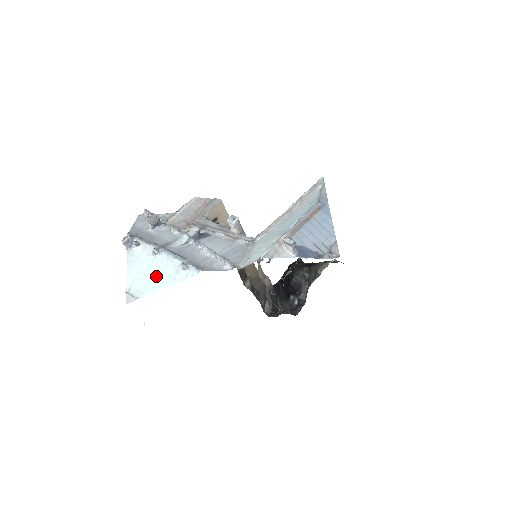
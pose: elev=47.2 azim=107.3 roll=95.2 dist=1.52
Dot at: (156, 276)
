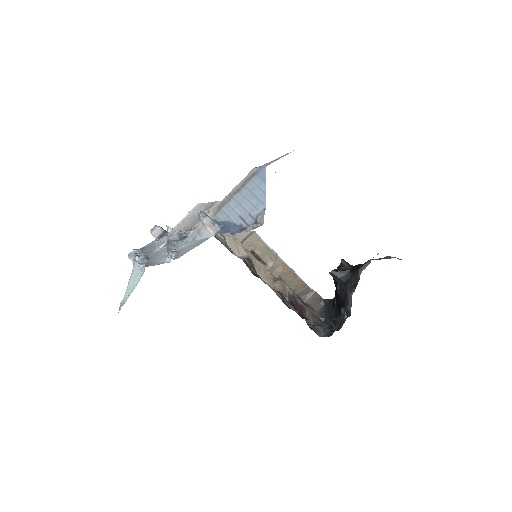
Dot at: (133, 282)
